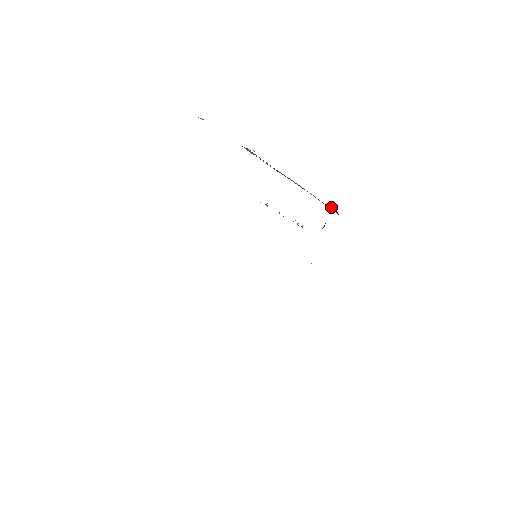
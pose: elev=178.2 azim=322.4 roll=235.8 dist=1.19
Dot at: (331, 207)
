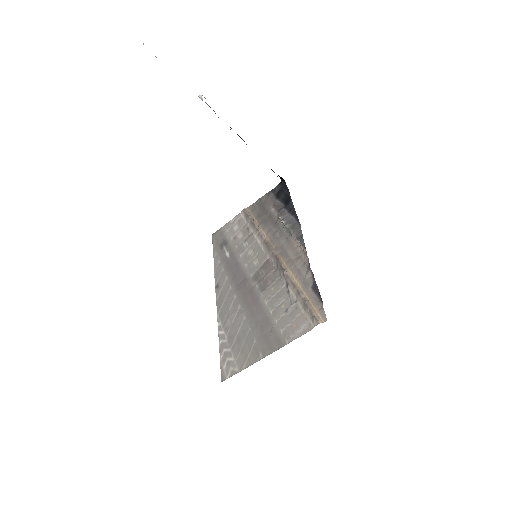
Dot at: occluded
